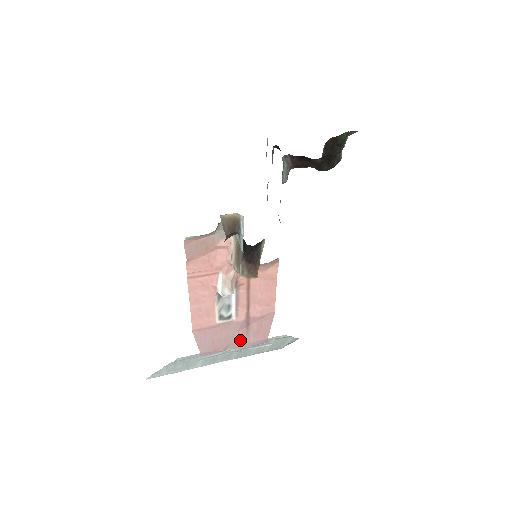
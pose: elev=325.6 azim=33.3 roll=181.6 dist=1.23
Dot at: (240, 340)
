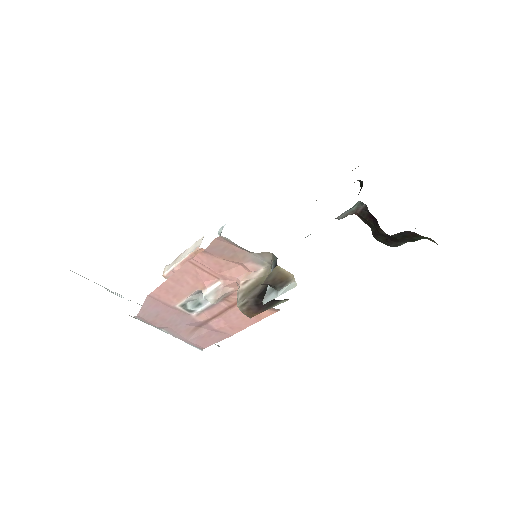
Dot at: (181, 331)
